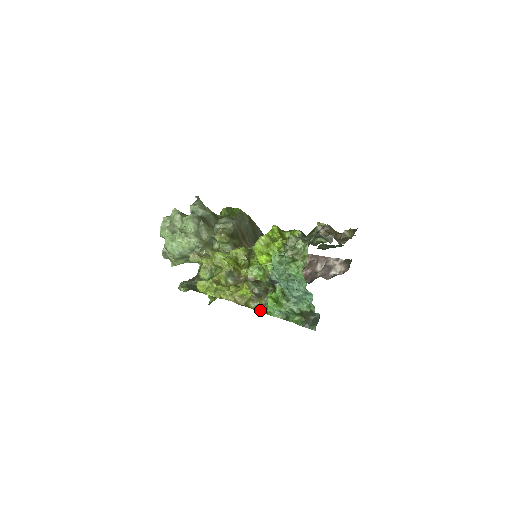
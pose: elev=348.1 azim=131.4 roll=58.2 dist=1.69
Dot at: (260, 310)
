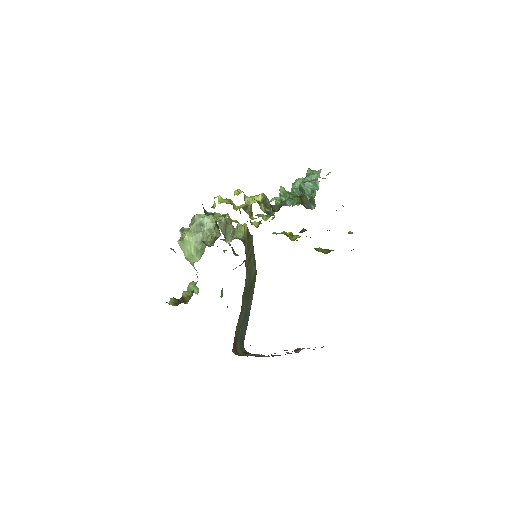
Dot at: (261, 204)
